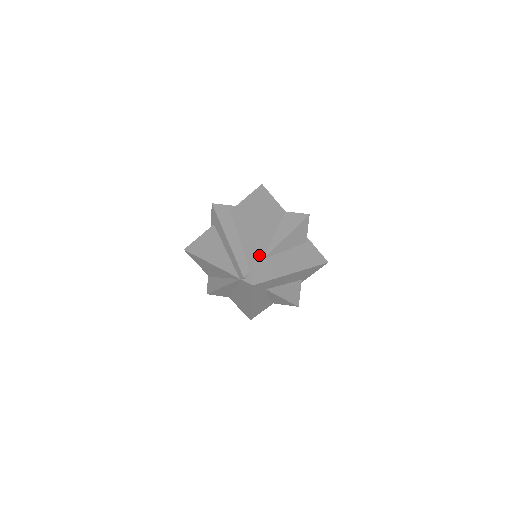
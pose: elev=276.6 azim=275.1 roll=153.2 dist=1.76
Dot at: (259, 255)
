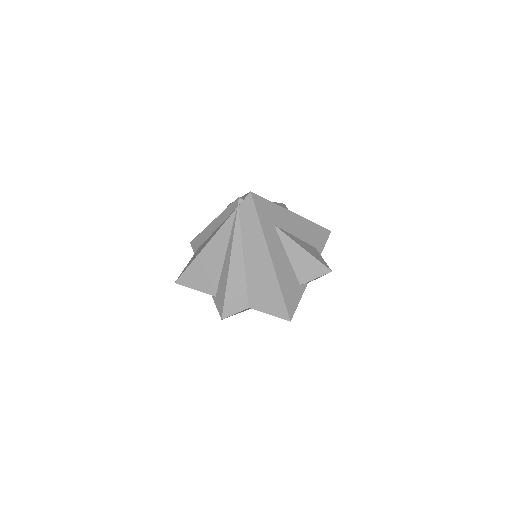
Dot at: occluded
